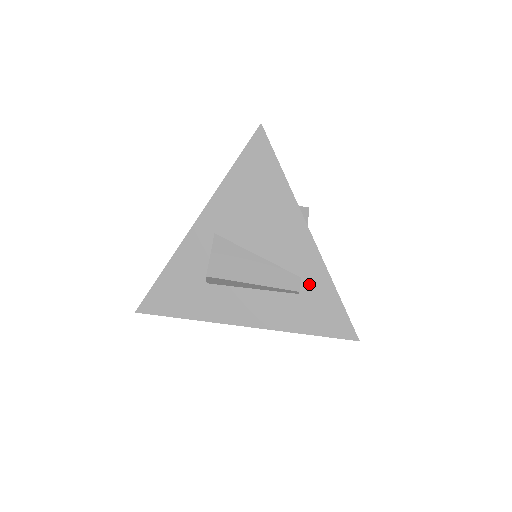
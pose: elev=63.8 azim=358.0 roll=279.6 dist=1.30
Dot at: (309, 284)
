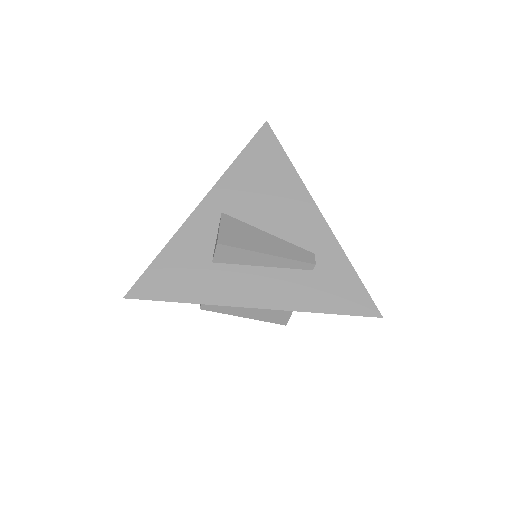
Dot at: (323, 260)
